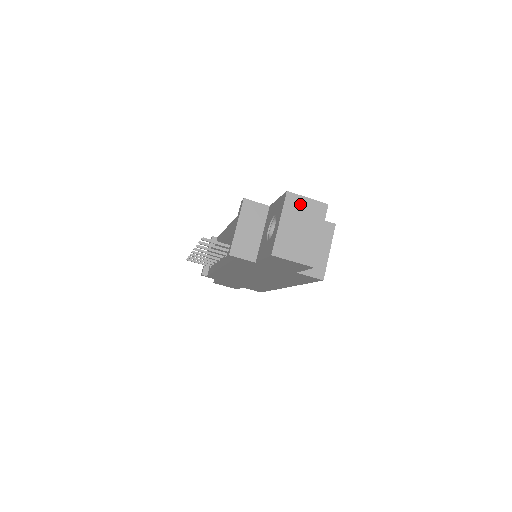
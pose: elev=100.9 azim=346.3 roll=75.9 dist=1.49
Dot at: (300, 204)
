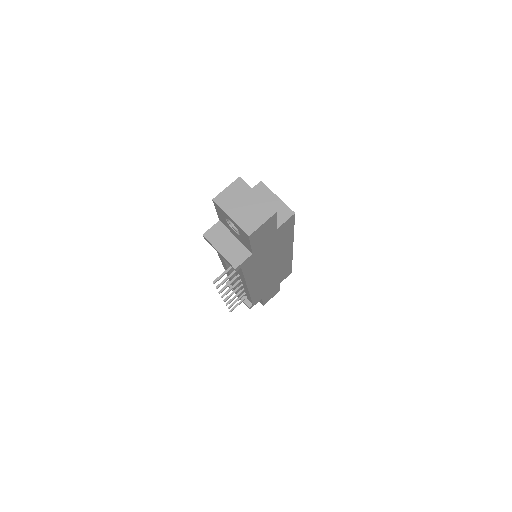
Dot at: (227, 196)
